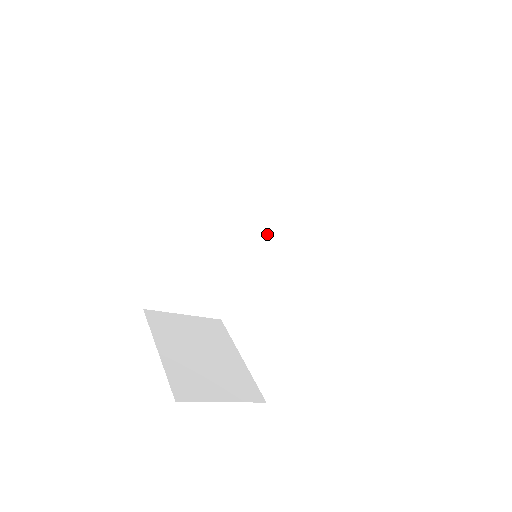
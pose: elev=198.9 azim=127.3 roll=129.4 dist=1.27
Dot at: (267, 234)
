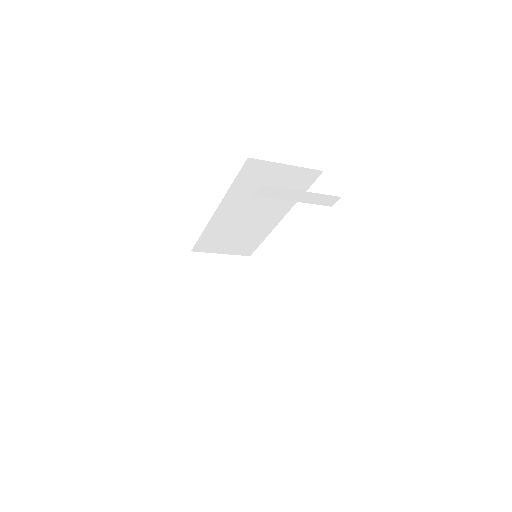
Dot at: (282, 218)
